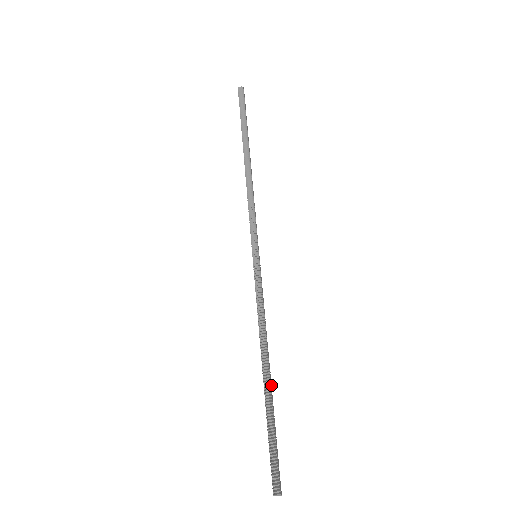
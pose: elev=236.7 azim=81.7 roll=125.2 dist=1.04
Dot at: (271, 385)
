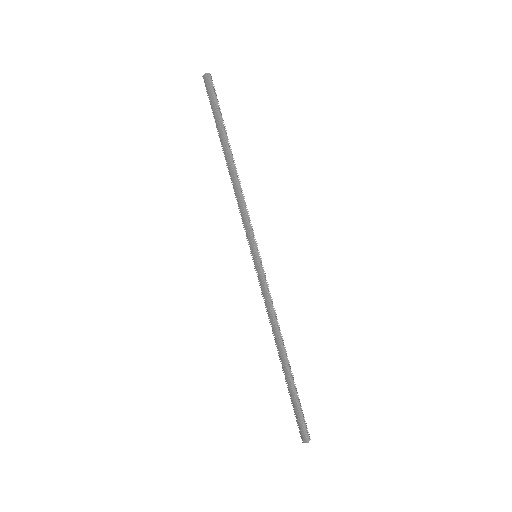
Dot at: (288, 364)
